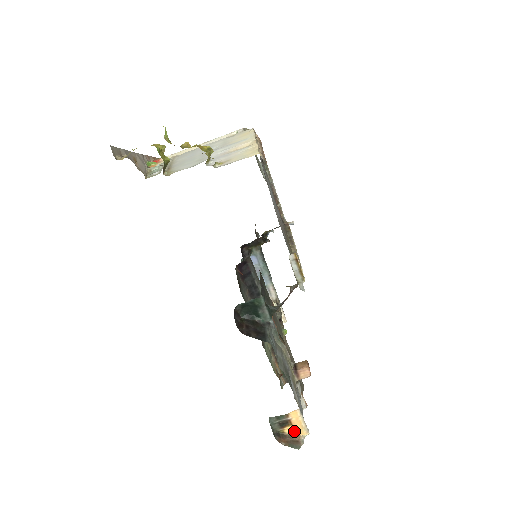
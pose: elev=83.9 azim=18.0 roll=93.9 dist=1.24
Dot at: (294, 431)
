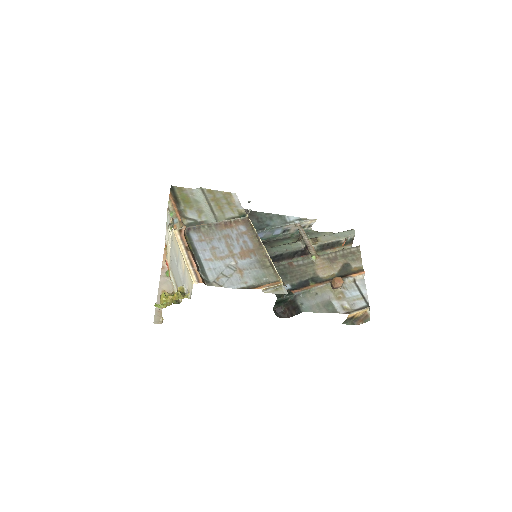
Dot at: (361, 314)
